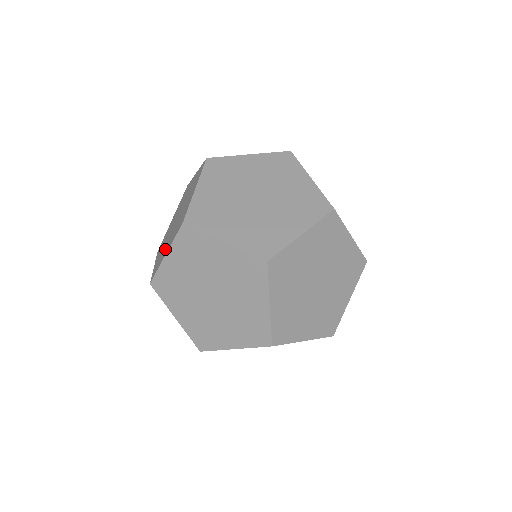
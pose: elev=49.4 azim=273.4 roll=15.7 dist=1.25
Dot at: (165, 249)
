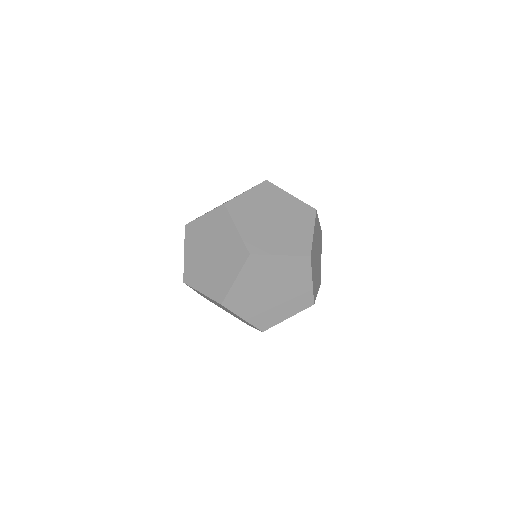
Dot at: (200, 277)
